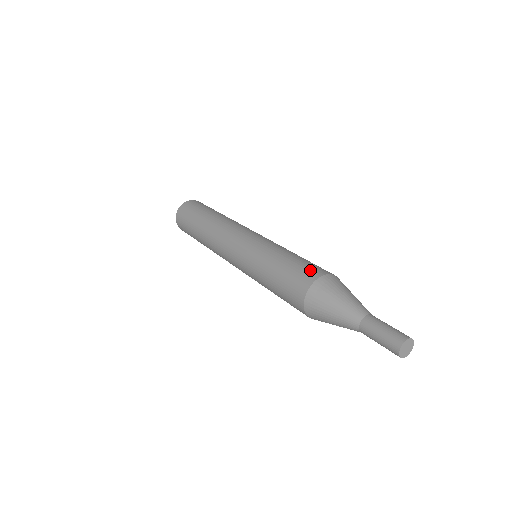
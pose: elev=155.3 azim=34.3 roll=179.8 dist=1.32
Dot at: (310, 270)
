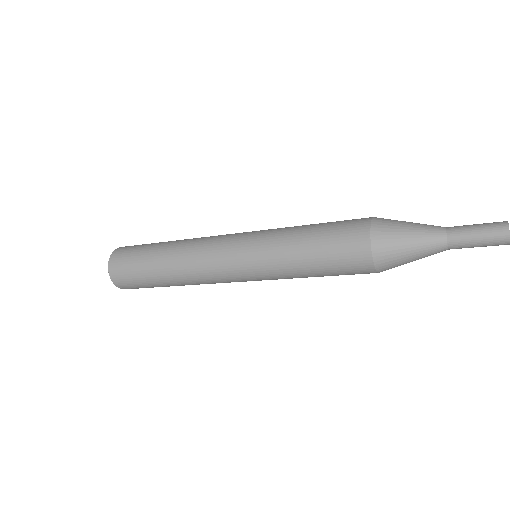
Dot at: occluded
